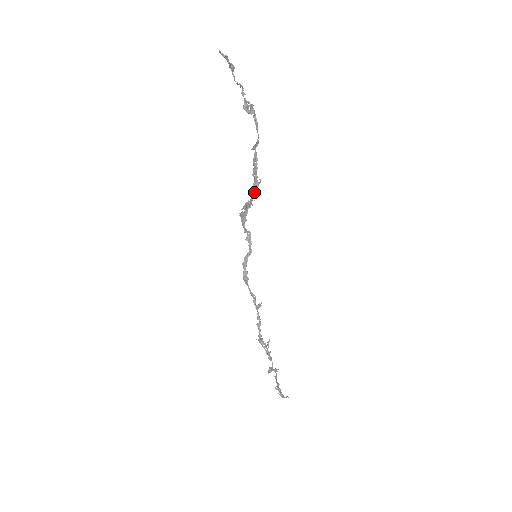
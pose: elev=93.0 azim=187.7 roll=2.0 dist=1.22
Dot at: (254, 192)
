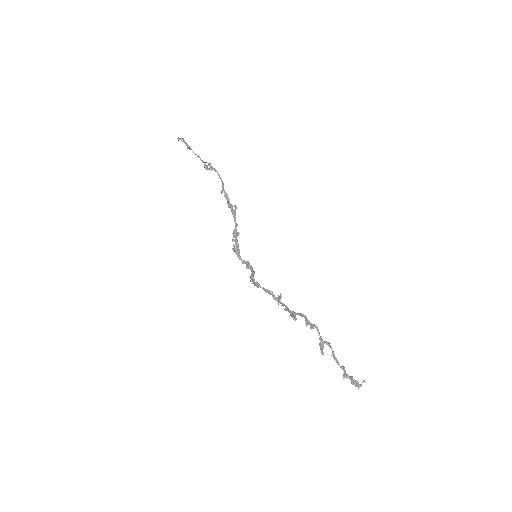
Dot at: (235, 217)
